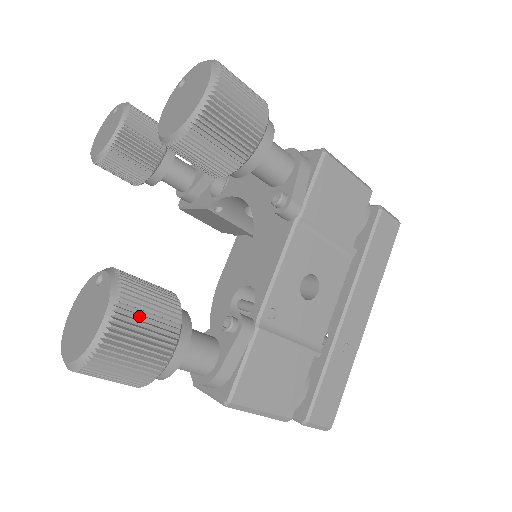
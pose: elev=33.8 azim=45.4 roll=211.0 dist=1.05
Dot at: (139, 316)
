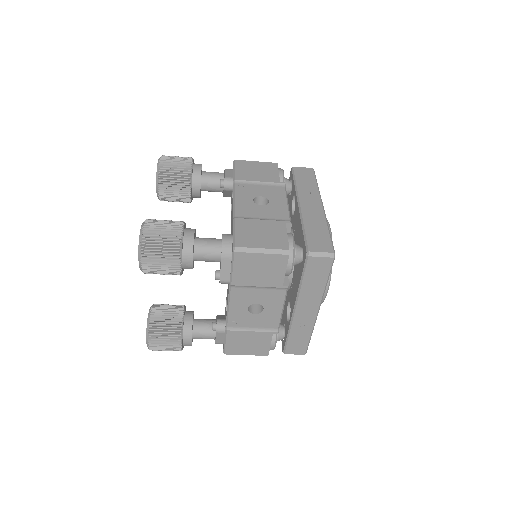
Dot at: (159, 339)
